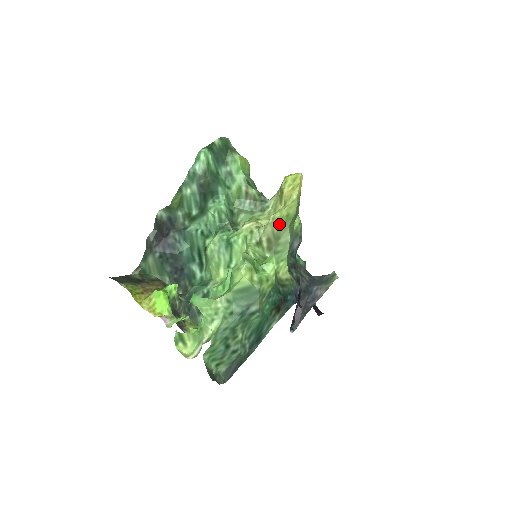
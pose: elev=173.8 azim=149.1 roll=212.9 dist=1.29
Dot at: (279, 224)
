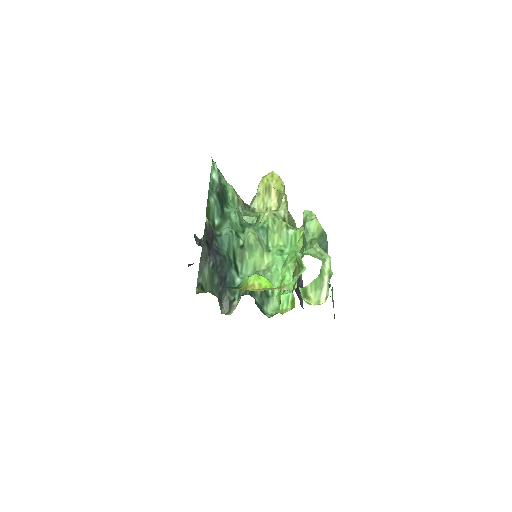
Dot at: (287, 204)
